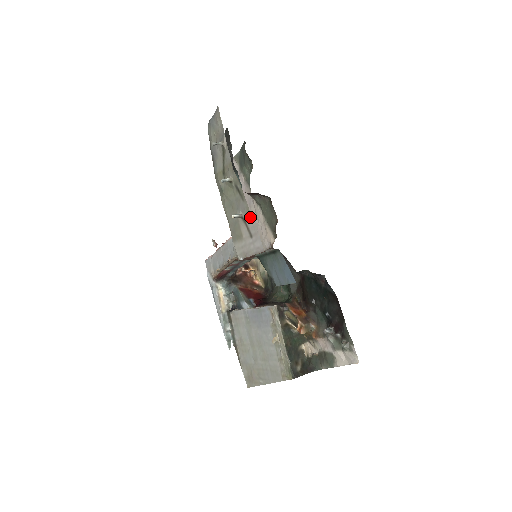
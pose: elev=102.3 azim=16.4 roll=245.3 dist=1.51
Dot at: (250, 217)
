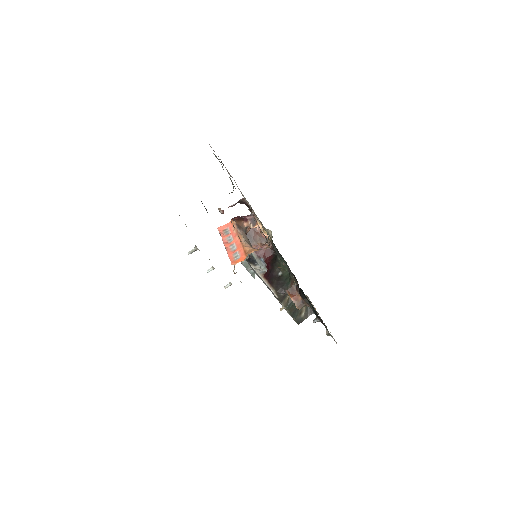
Dot at: occluded
